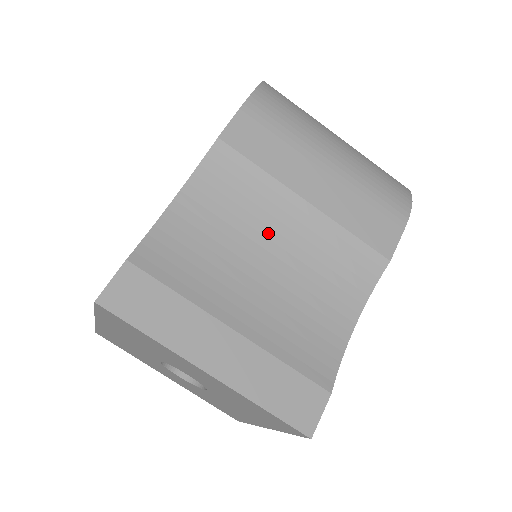
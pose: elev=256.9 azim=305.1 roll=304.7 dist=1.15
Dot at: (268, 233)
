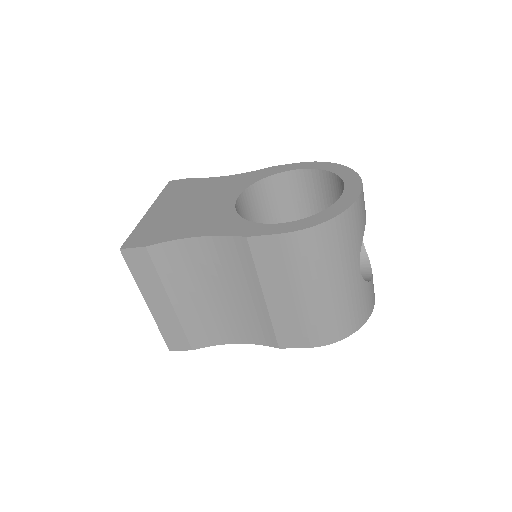
Dot at: (232, 287)
